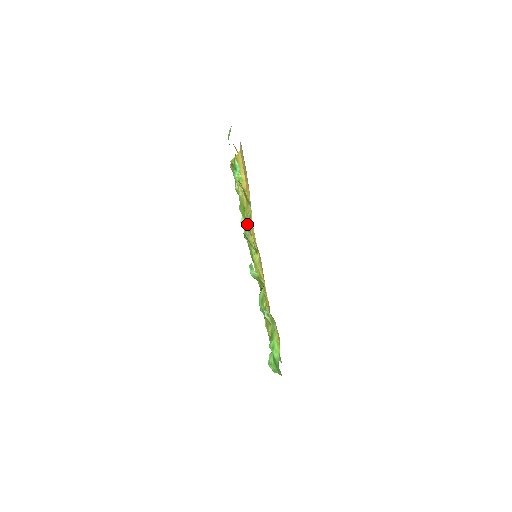
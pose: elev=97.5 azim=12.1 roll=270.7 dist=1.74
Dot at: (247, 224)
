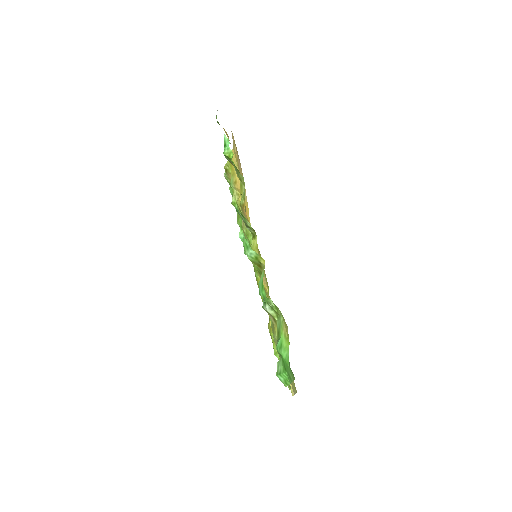
Dot at: (241, 206)
